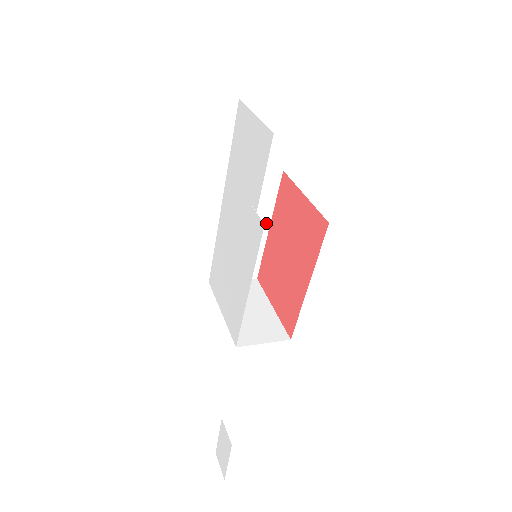
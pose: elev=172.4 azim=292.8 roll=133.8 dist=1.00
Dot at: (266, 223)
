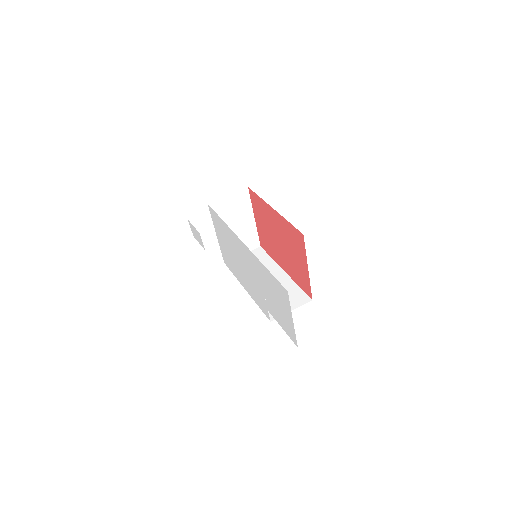
Dot at: occluded
